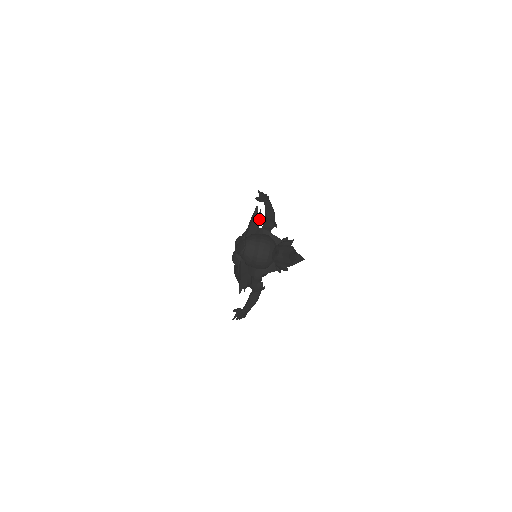
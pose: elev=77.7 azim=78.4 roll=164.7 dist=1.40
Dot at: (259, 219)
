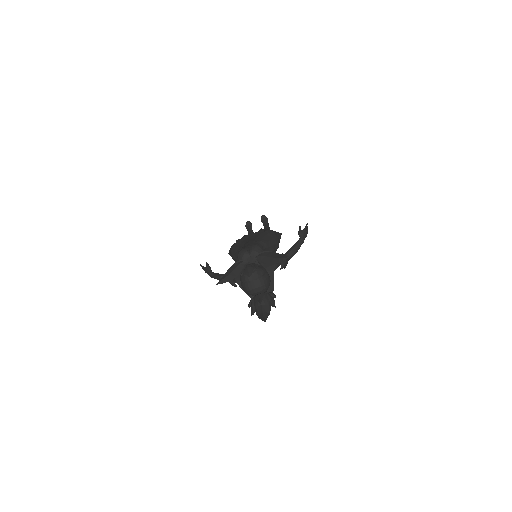
Dot at: occluded
